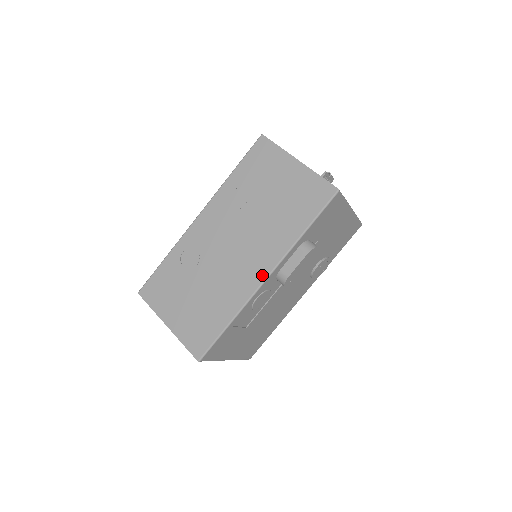
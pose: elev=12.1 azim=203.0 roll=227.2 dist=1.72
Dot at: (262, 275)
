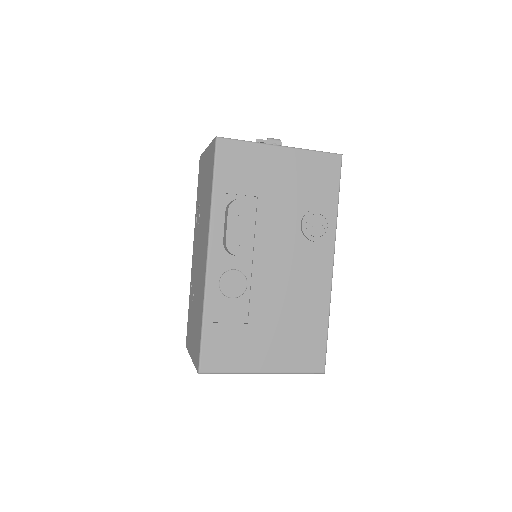
Dot at: (206, 257)
